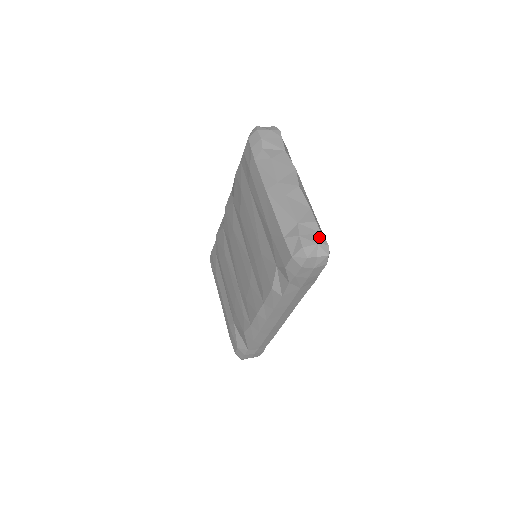
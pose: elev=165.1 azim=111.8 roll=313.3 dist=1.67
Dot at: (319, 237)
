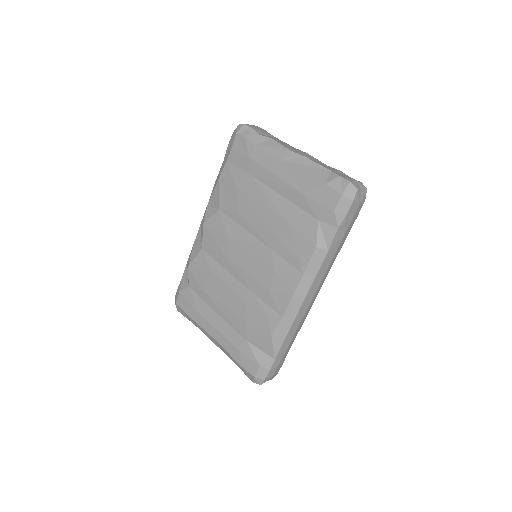
Dot at: (352, 178)
